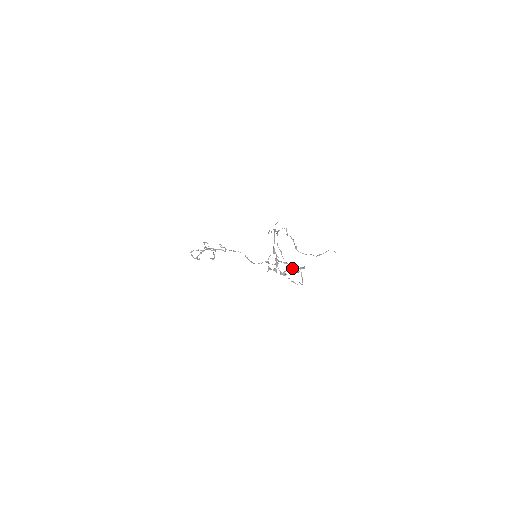
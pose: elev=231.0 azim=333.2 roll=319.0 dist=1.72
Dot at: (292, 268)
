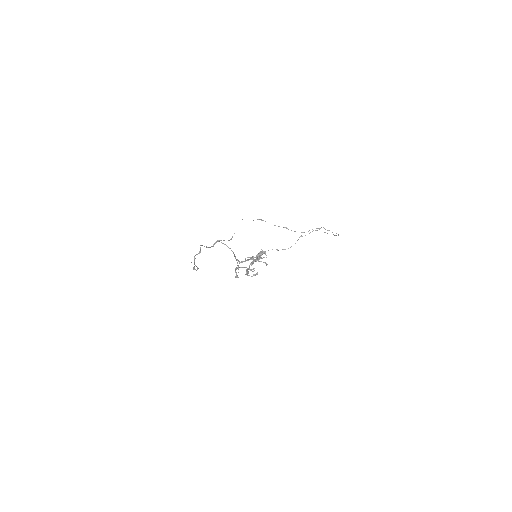
Dot at: (253, 261)
